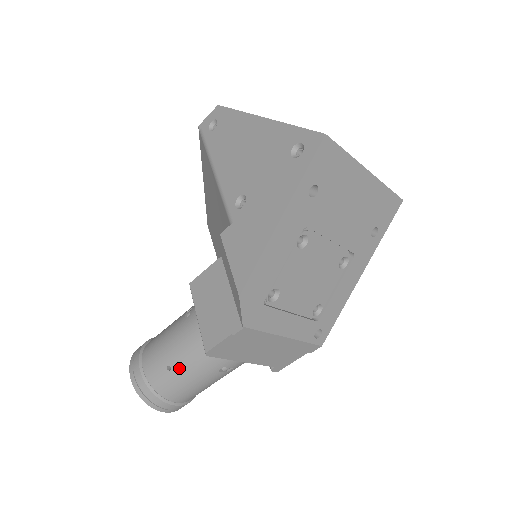
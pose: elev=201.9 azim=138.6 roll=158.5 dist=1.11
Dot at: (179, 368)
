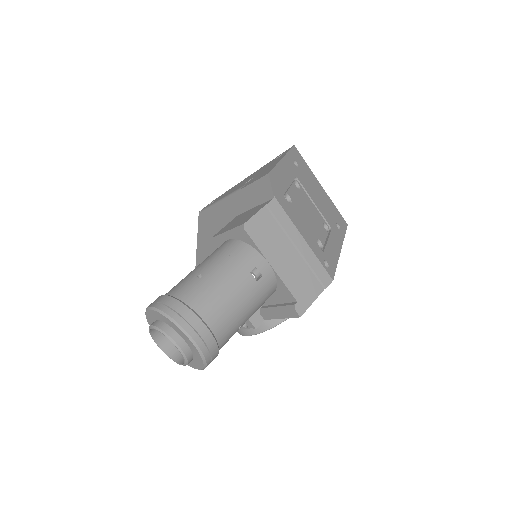
Dot at: (212, 271)
